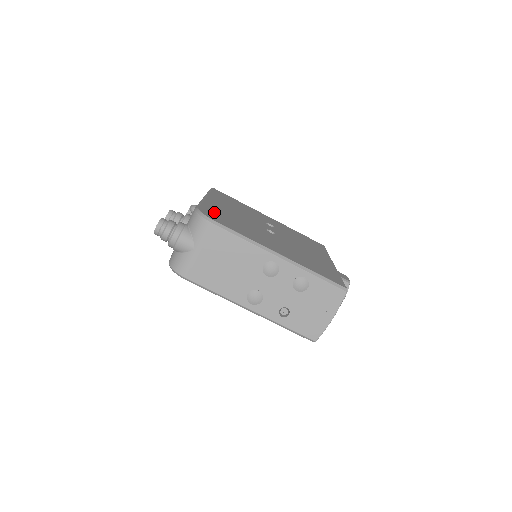
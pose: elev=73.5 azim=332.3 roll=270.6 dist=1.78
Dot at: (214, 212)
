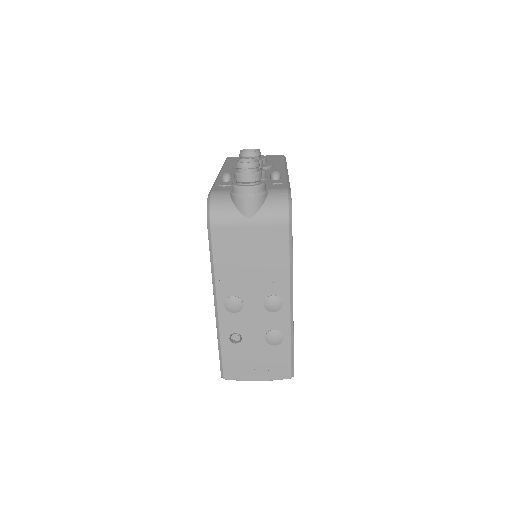
Dot at: occluded
